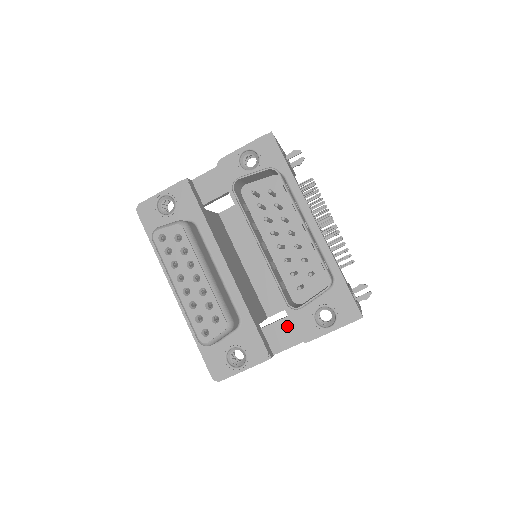
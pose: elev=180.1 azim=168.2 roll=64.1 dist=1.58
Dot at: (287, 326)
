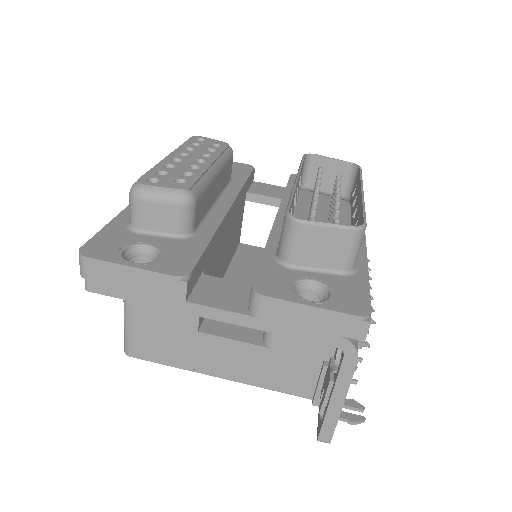
Dot at: (240, 290)
